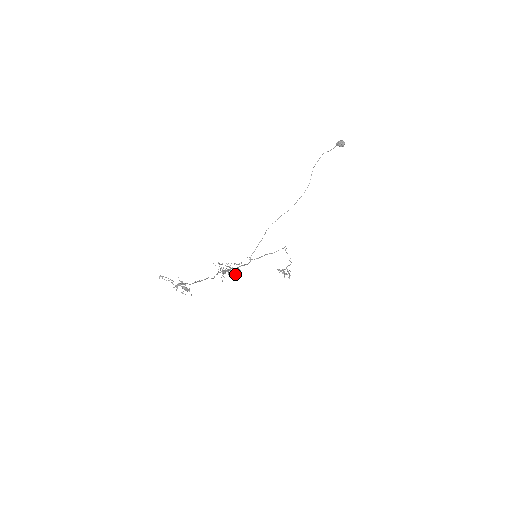
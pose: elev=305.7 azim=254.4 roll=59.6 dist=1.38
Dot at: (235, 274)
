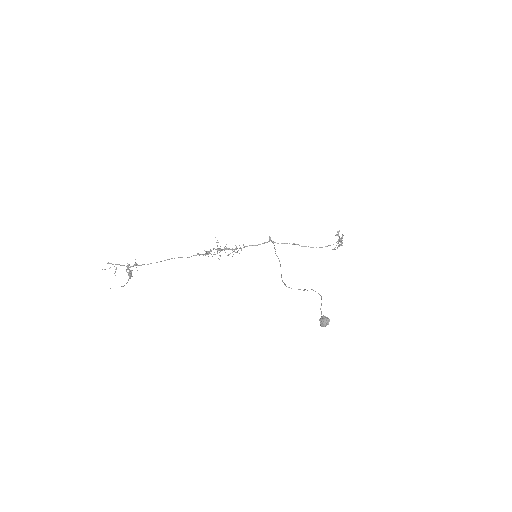
Dot at: (232, 250)
